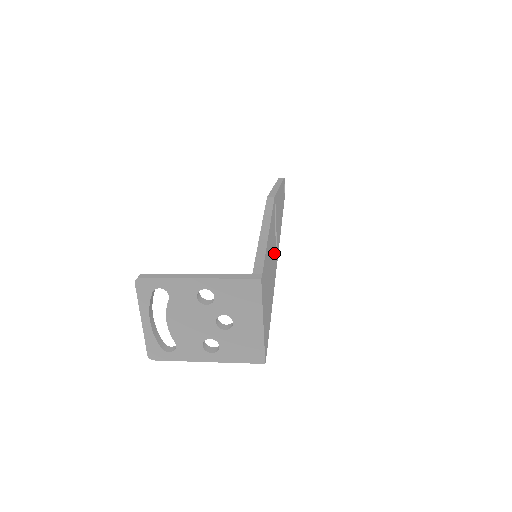
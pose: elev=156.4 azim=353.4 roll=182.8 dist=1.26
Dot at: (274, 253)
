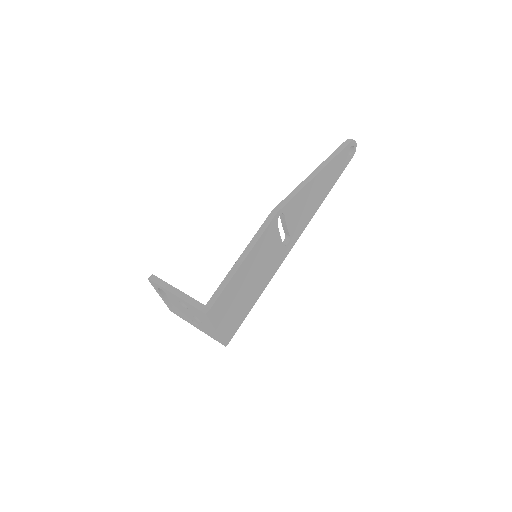
Dot at: (274, 254)
